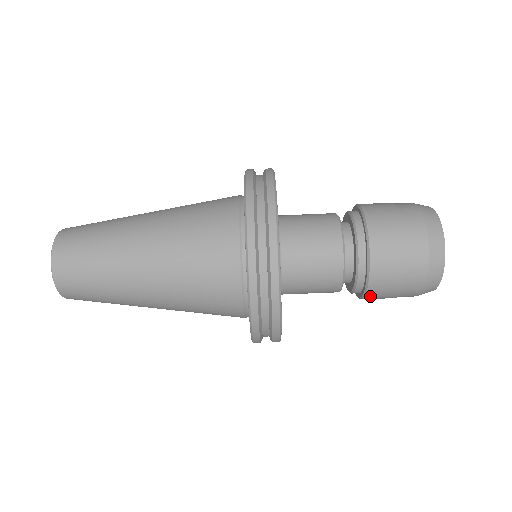
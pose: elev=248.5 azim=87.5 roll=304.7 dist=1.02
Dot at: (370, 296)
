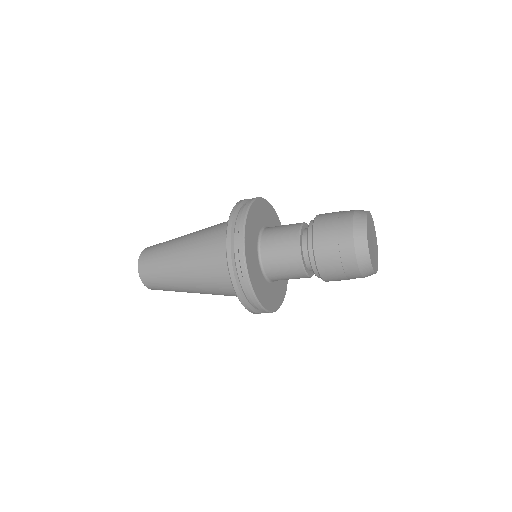
Dot at: occluded
